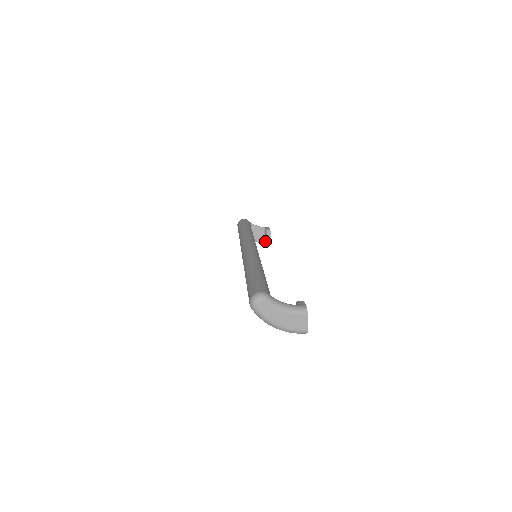
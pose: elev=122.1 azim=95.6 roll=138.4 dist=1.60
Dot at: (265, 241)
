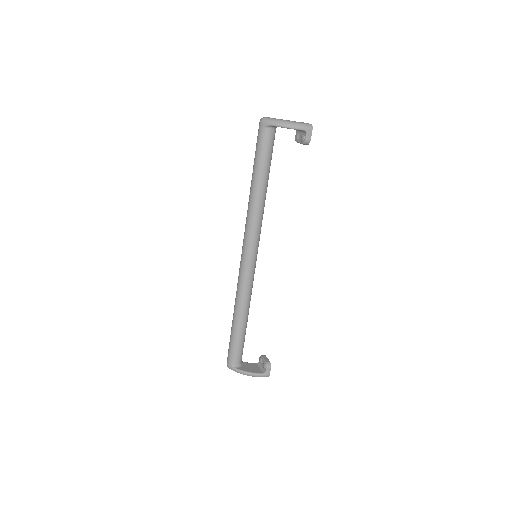
Dot at: (263, 371)
